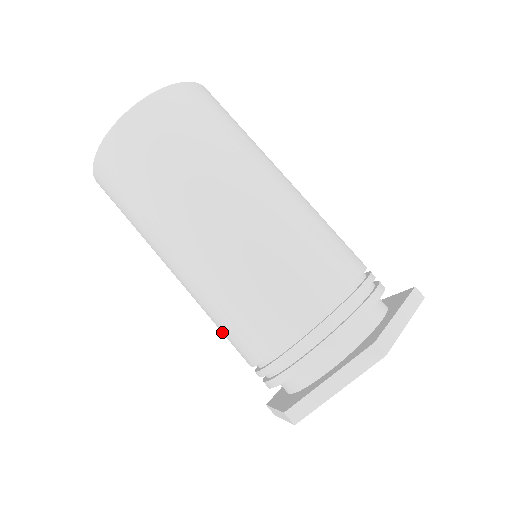
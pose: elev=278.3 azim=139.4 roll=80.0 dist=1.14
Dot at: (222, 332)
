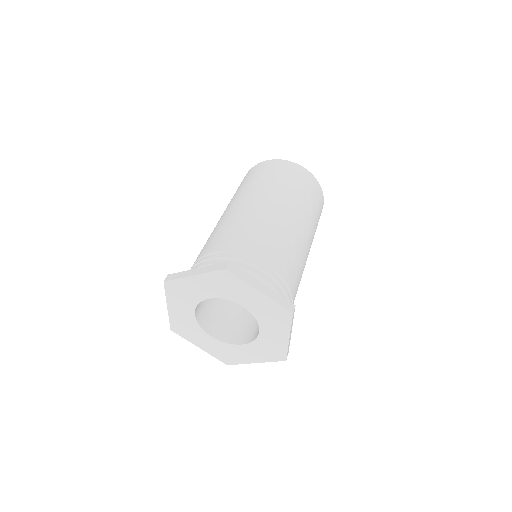
Dot at: (222, 233)
